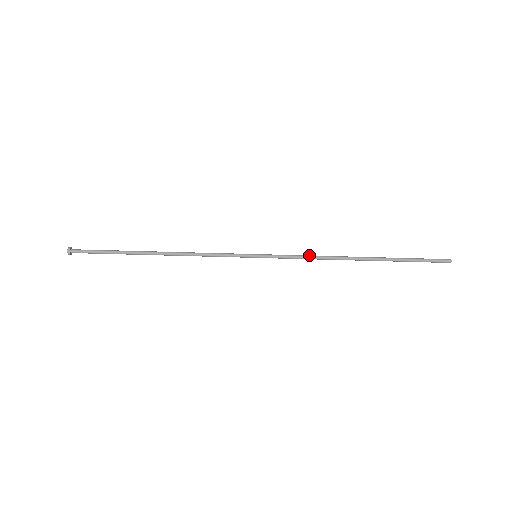
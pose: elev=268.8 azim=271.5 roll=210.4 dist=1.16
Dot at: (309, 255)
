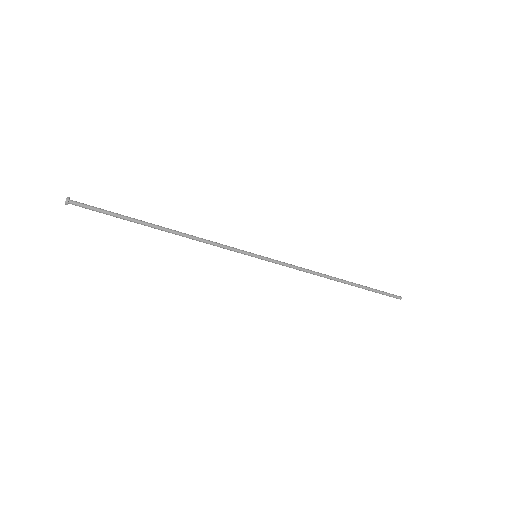
Dot at: (301, 268)
